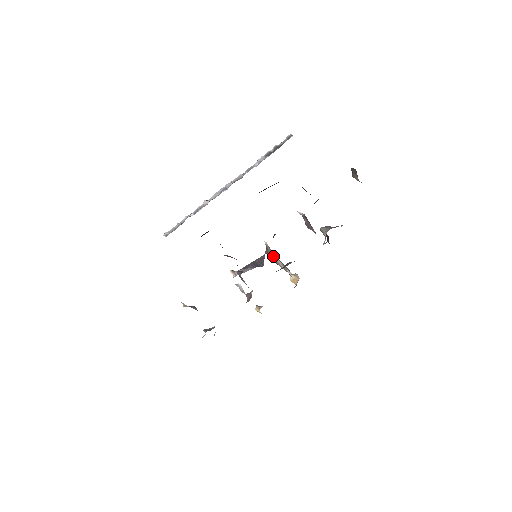
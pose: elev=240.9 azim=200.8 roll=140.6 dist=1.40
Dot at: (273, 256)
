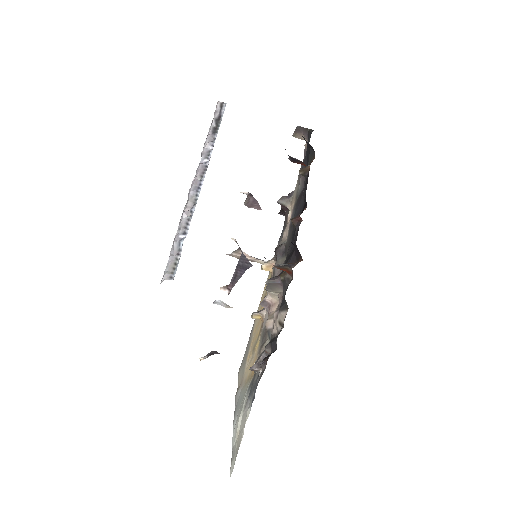
Dot at: (234, 252)
